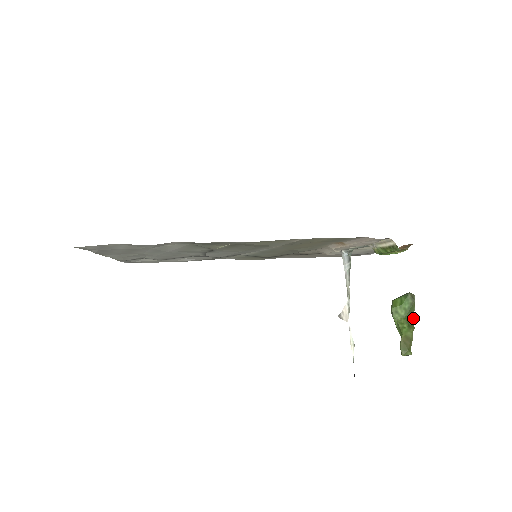
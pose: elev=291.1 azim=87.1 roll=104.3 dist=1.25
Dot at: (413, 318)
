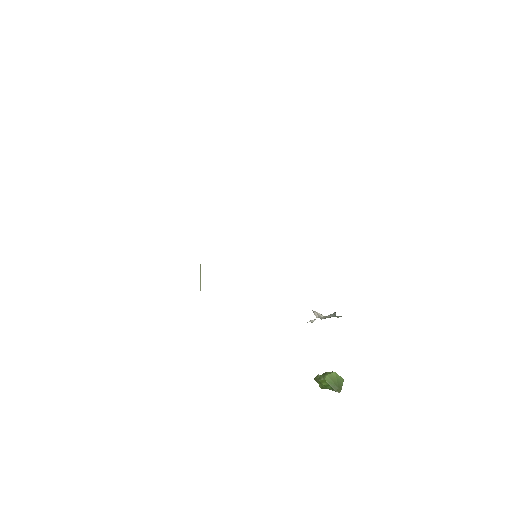
Dot at: occluded
